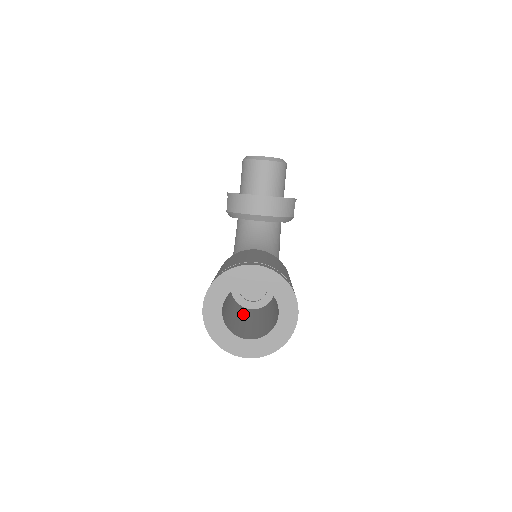
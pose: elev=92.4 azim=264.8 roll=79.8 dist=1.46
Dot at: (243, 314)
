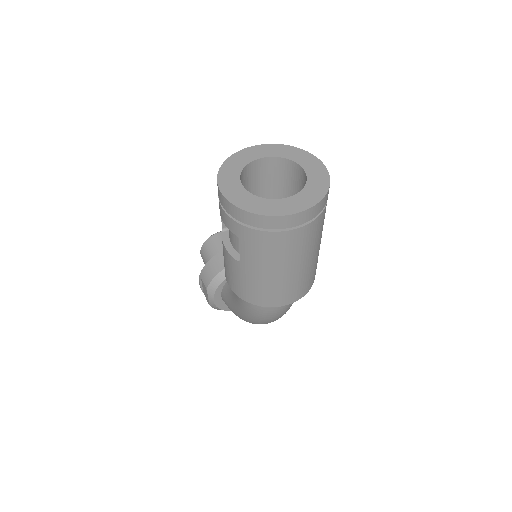
Dot at: occluded
